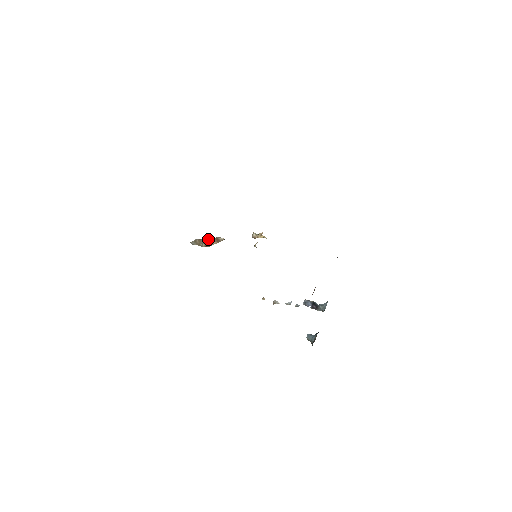
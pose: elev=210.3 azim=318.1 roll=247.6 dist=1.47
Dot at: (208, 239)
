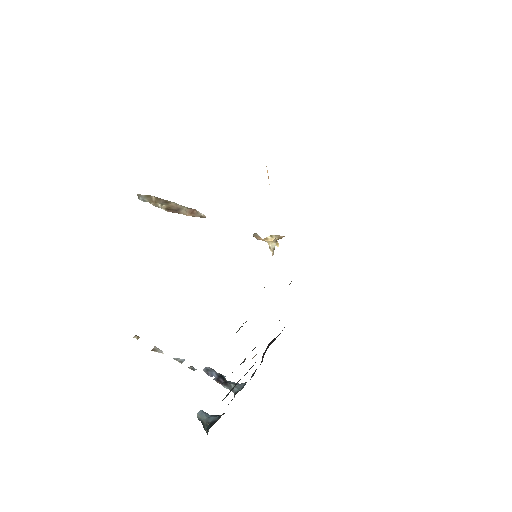
Dot at: (175, 204)
